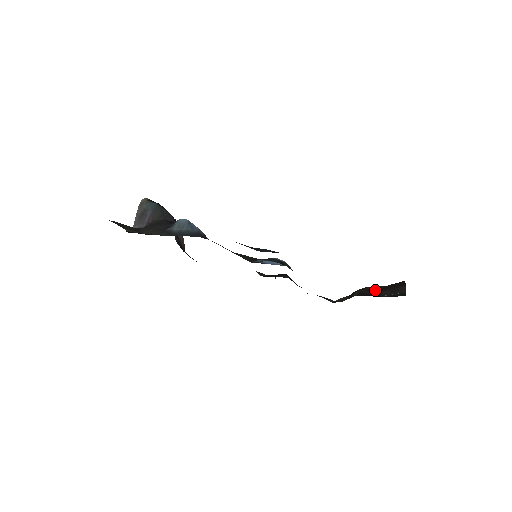
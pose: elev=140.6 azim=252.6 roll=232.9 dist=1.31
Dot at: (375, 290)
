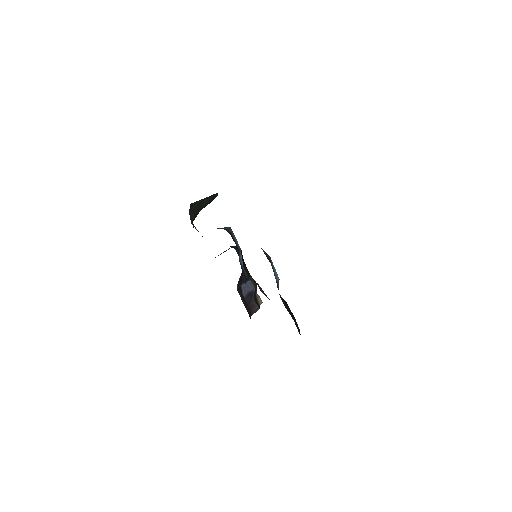
Dot at: occluded
